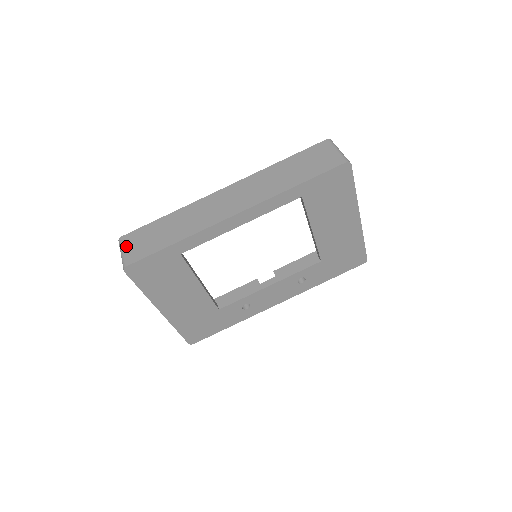
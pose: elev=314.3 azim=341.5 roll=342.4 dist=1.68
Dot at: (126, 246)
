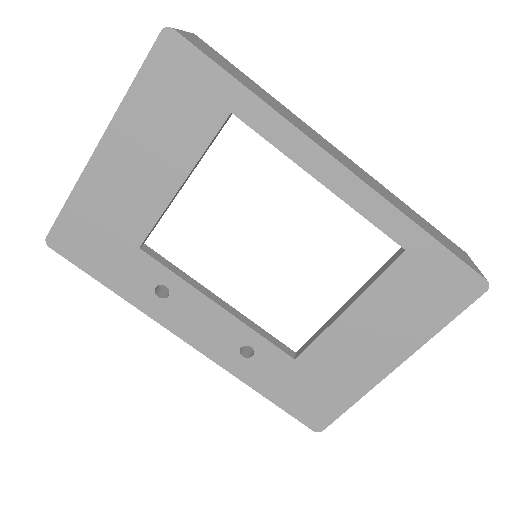
Dot at: (193, 36)
